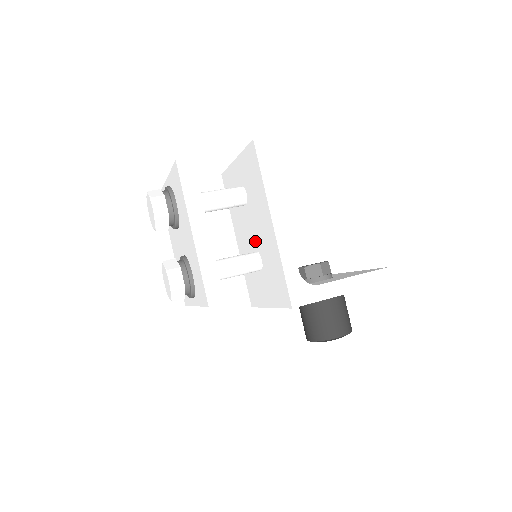
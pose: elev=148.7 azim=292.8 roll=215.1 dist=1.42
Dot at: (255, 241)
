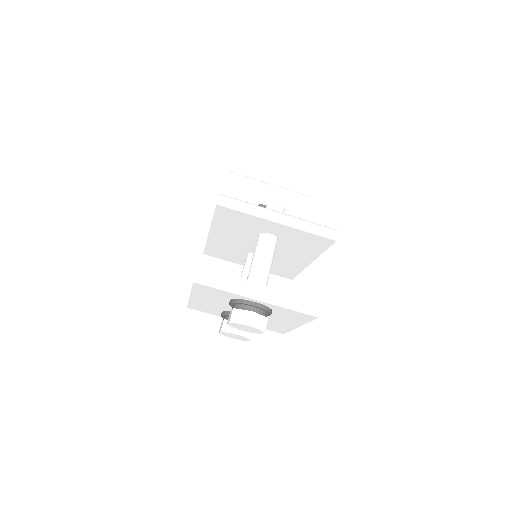
Dot at: occluded
